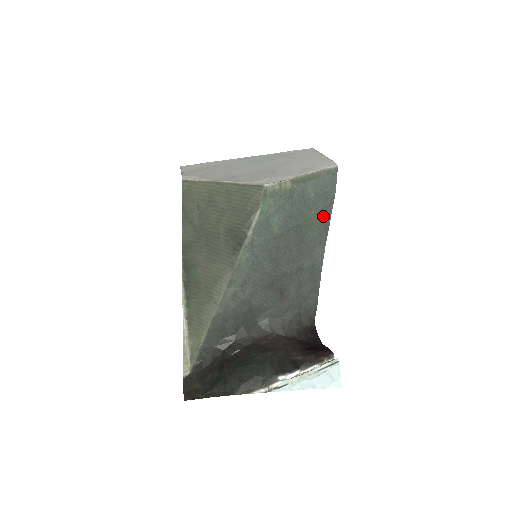
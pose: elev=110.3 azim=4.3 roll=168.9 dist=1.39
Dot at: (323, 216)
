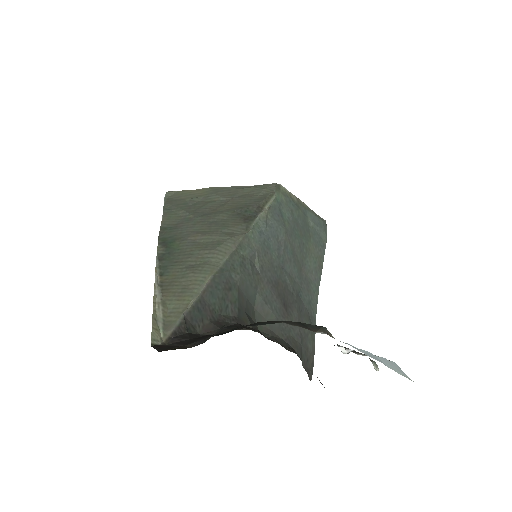
Dot at: (318, 252)
